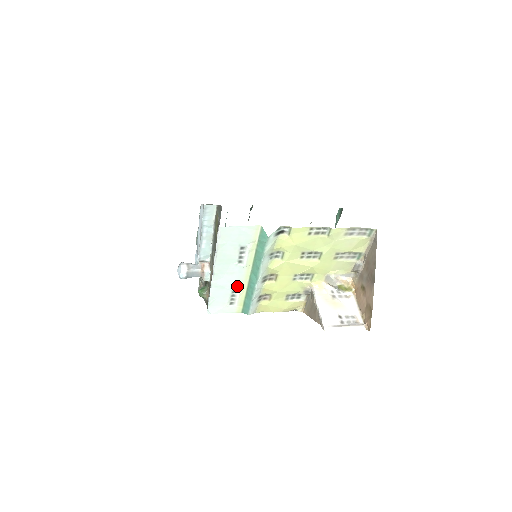
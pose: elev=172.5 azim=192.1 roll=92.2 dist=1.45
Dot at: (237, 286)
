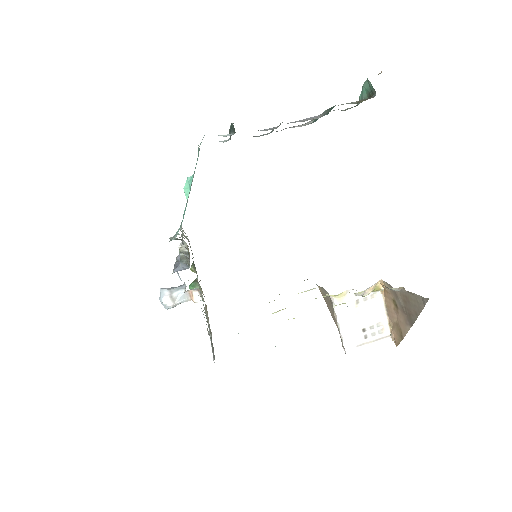
Dot at: occluded
